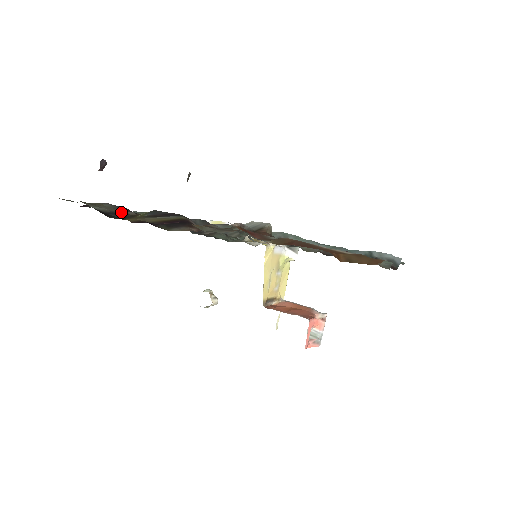
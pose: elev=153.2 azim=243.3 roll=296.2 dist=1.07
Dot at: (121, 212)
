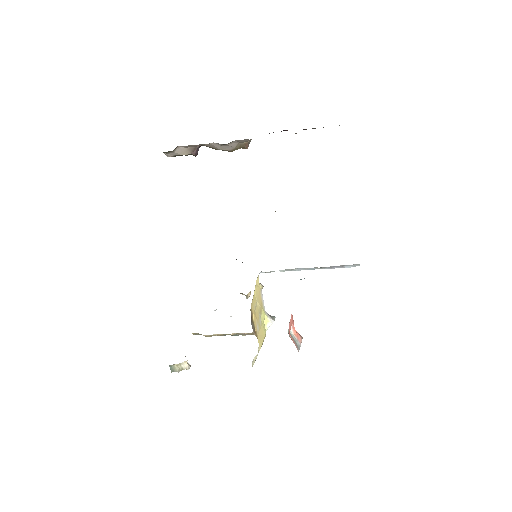
Dot at: occluded
